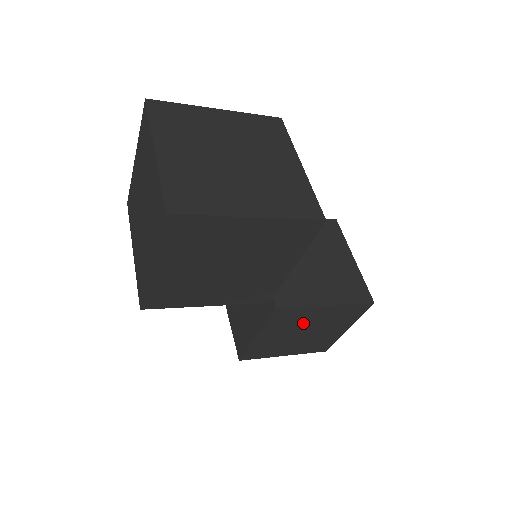
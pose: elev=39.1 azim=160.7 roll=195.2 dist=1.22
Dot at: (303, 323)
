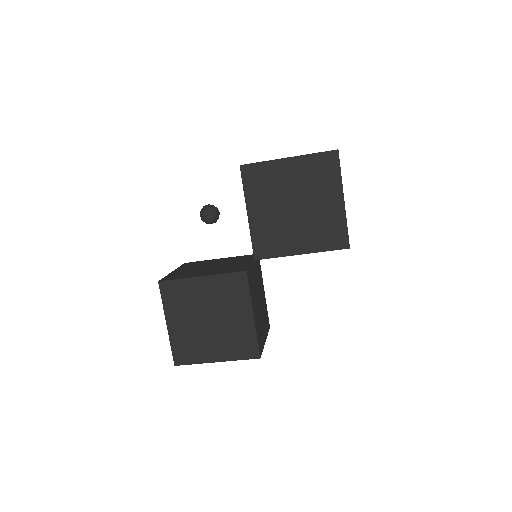
Dot at: (226, 309)
